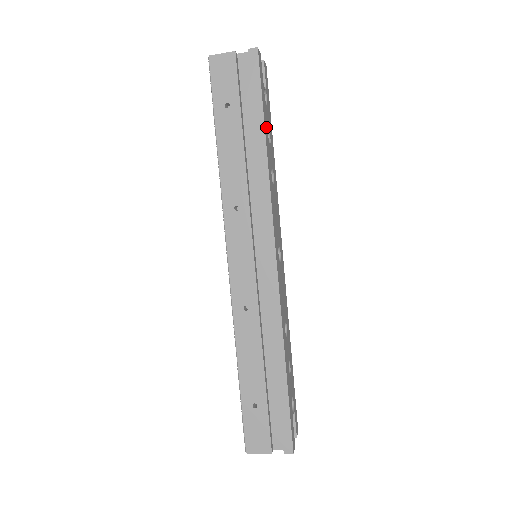
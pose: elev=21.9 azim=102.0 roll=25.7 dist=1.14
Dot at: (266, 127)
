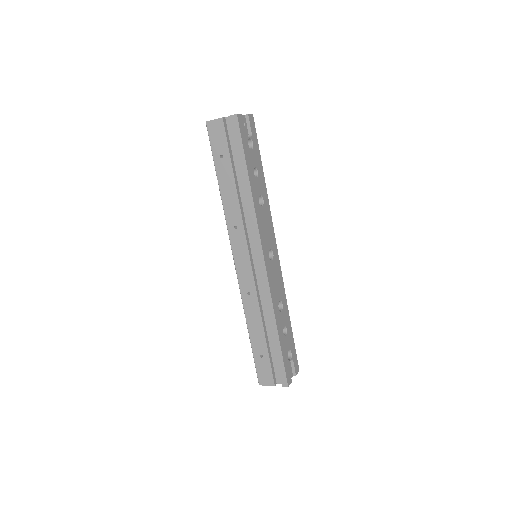
Dot at: (250, 168)
